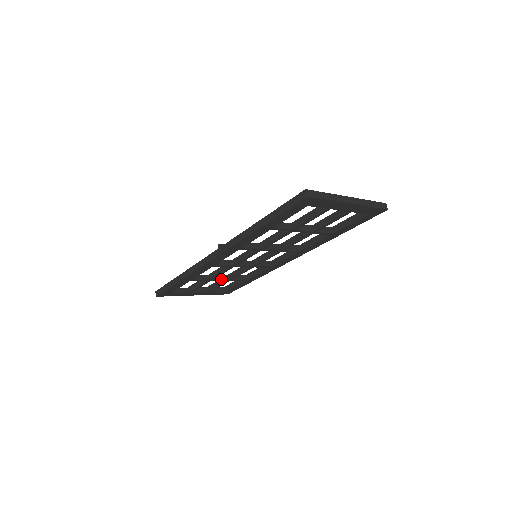
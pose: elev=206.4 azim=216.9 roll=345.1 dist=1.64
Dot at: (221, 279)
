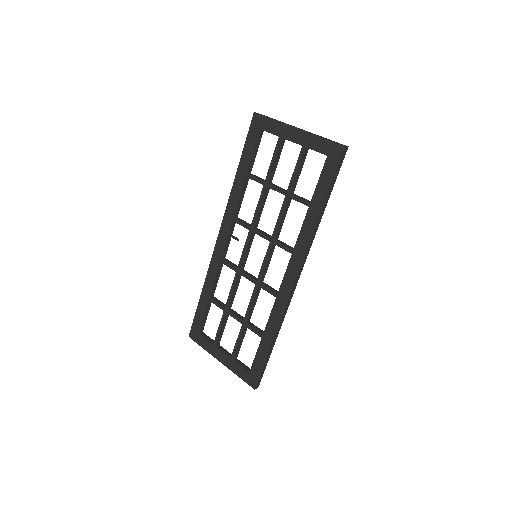
Dot at: (237, 316)
